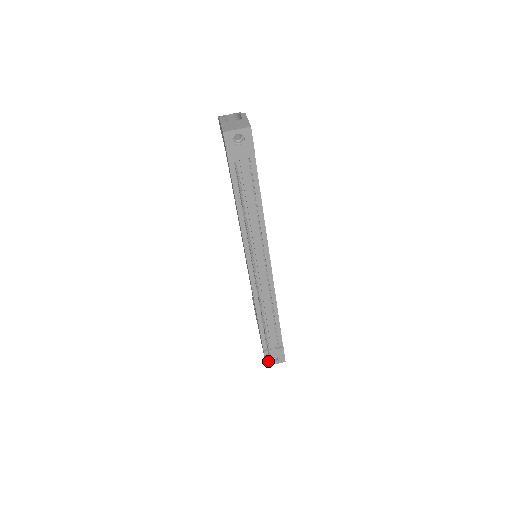
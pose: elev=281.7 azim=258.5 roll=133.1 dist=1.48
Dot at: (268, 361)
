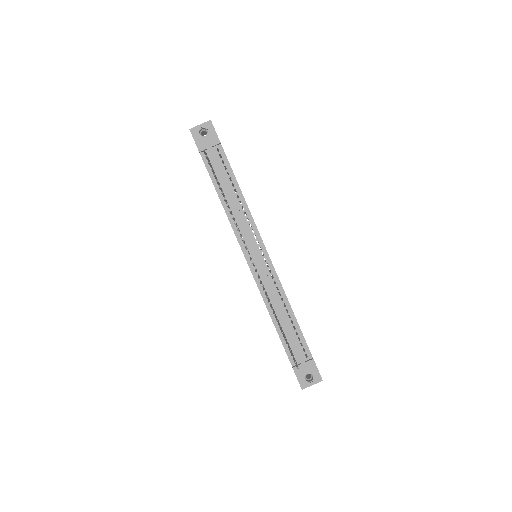
Dot at: (302, 382)
